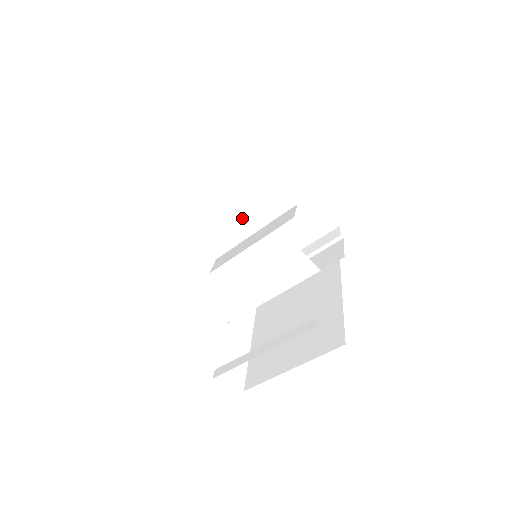
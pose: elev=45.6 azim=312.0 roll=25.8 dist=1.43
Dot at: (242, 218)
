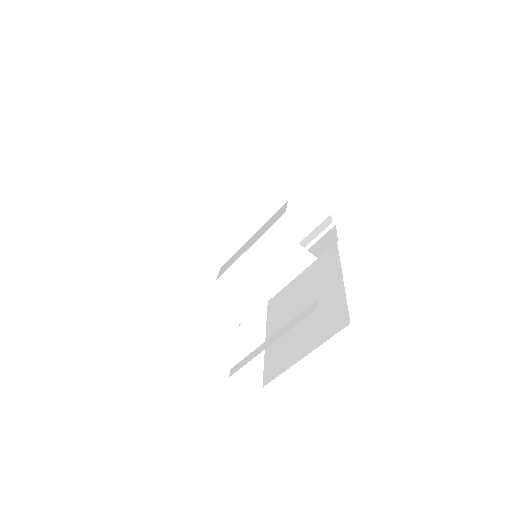
Dot at: (240, 225)
